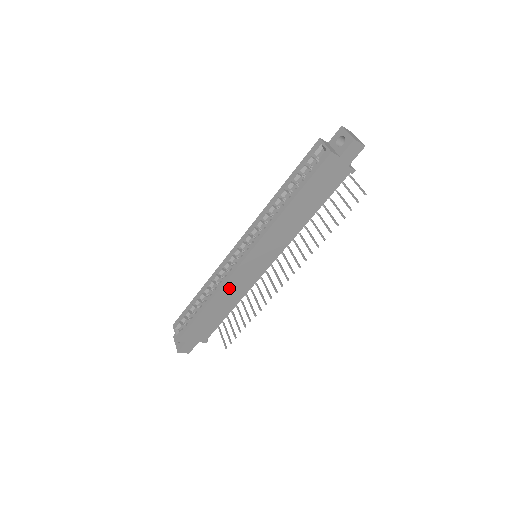
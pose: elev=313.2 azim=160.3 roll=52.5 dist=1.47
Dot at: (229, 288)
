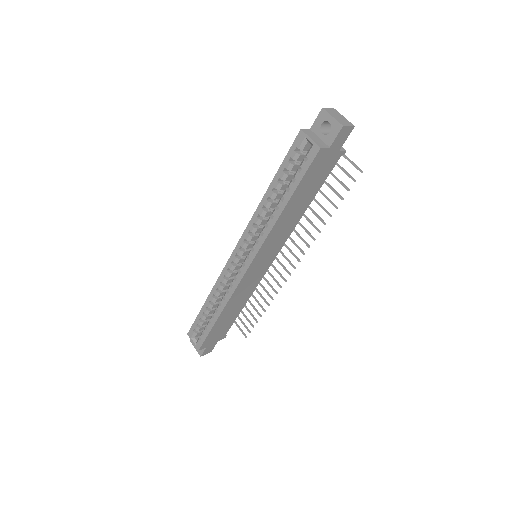
Dot at: (237, 295)
